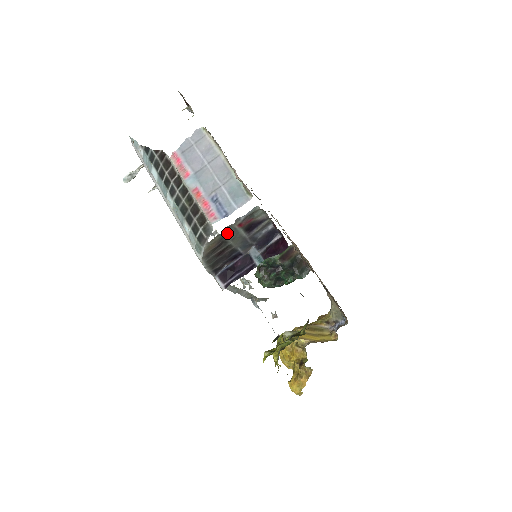
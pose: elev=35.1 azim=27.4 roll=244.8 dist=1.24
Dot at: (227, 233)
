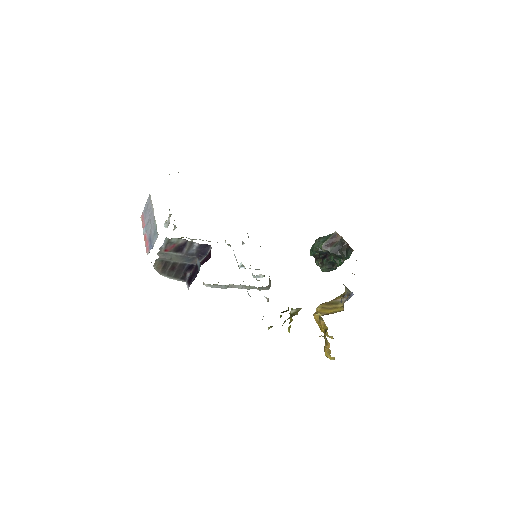
Dot at: (161, 257)
